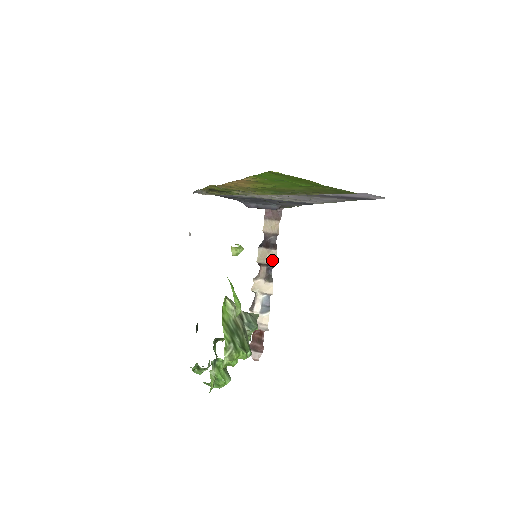
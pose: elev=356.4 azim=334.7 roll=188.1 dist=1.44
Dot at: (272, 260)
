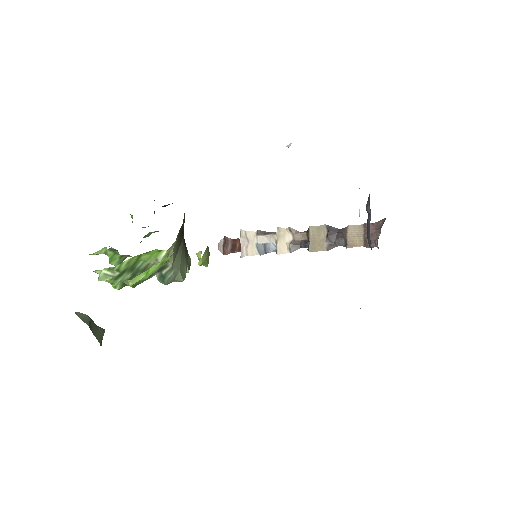
Dot at: (314, 246)
